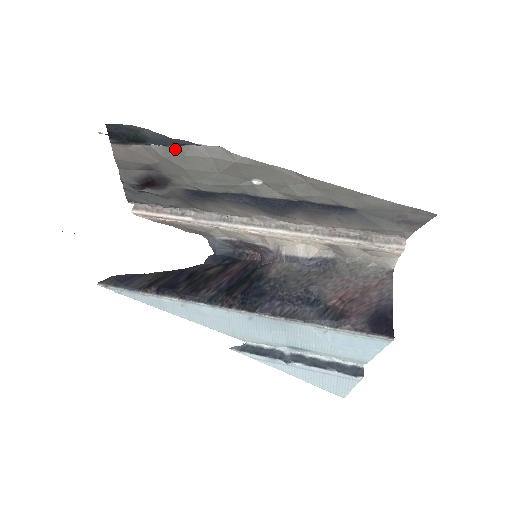
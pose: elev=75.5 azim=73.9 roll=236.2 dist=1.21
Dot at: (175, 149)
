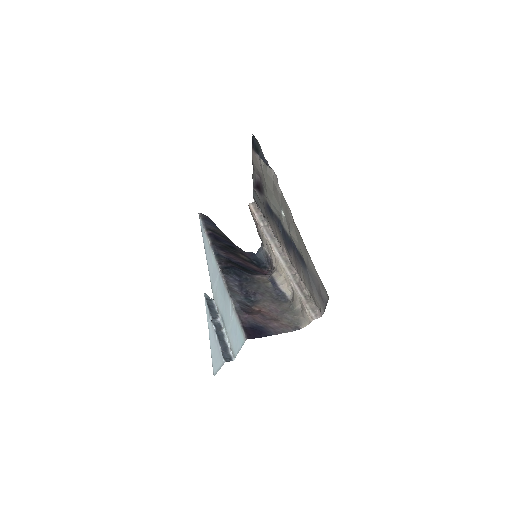
Dot at: (266, 167)
